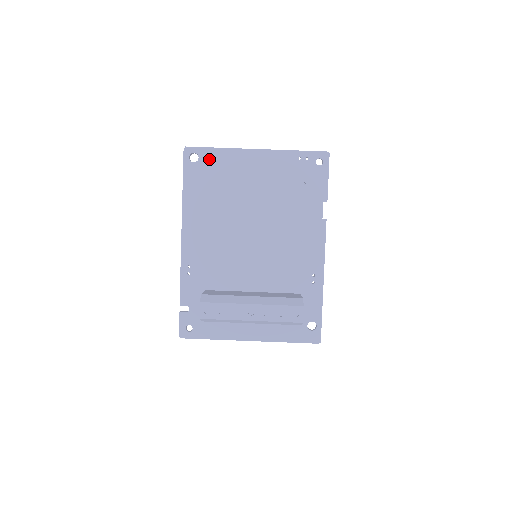
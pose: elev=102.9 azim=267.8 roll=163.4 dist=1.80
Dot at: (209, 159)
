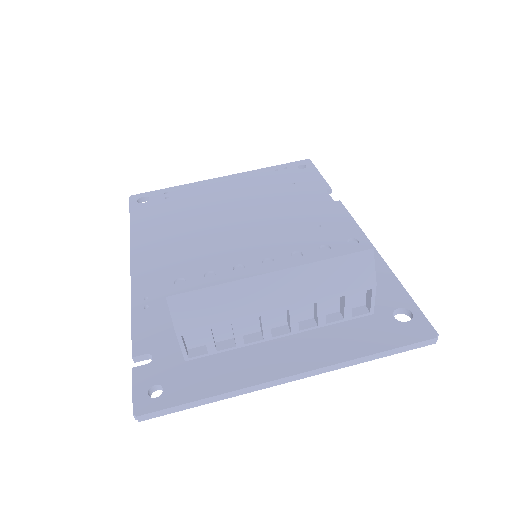
Dot at: (163, 196)
